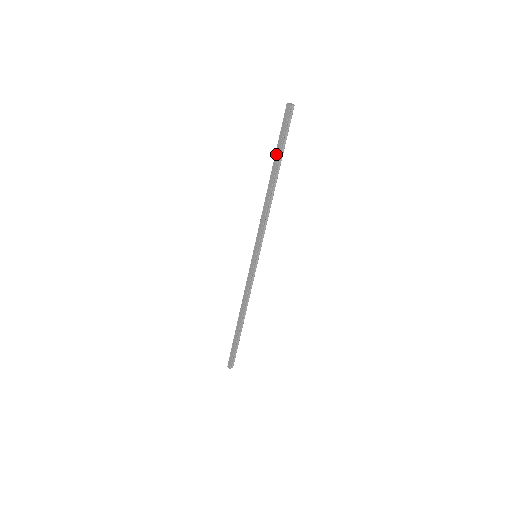
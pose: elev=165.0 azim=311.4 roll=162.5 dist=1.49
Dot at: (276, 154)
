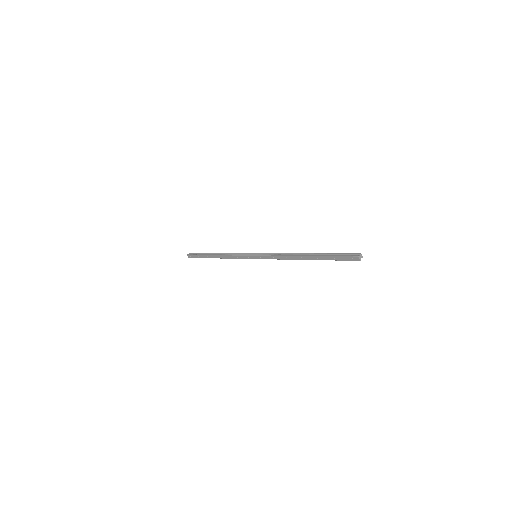
Dot at: (322, 257)
